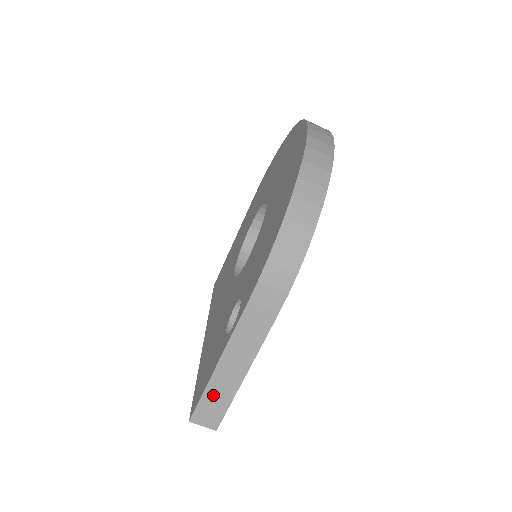
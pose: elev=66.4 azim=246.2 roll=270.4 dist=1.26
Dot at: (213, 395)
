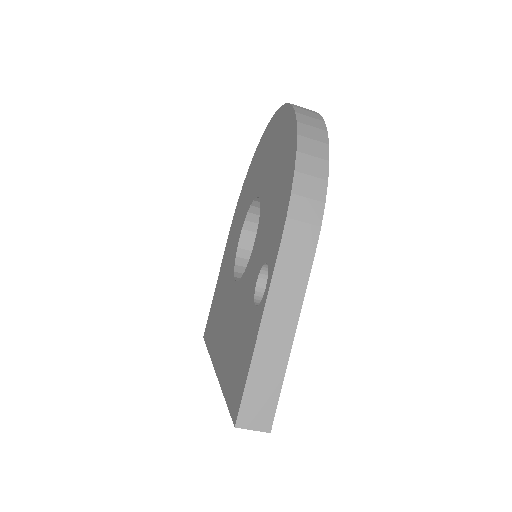
Dot at: (259, 379)
